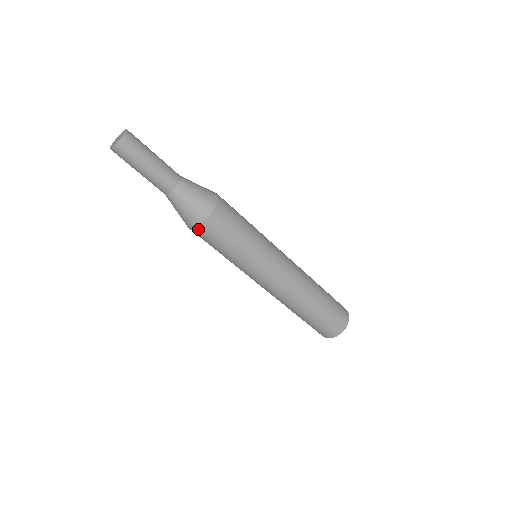
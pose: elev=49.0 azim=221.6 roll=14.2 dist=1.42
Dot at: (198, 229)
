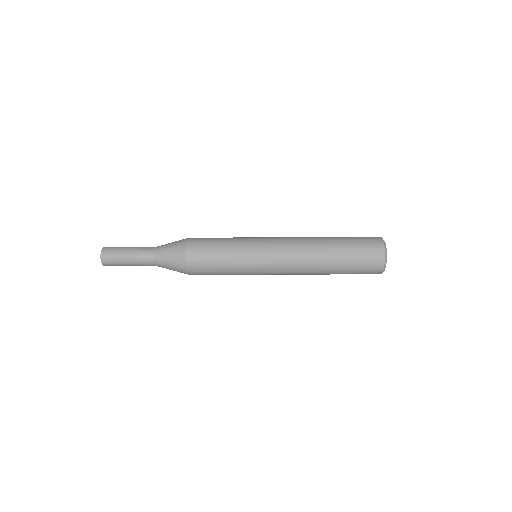
Dot at: occluded
